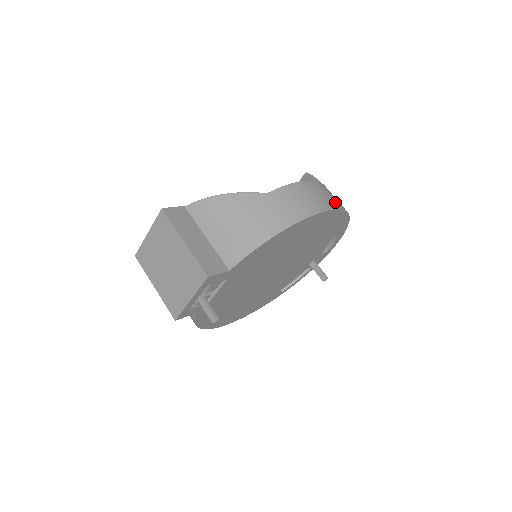
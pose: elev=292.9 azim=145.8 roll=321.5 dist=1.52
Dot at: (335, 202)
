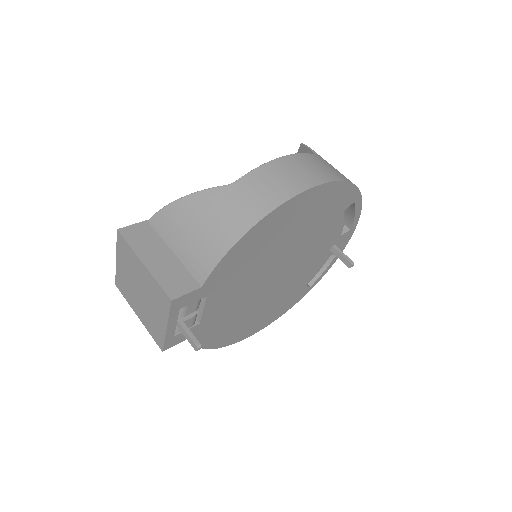
Dot at: (326, 174)
